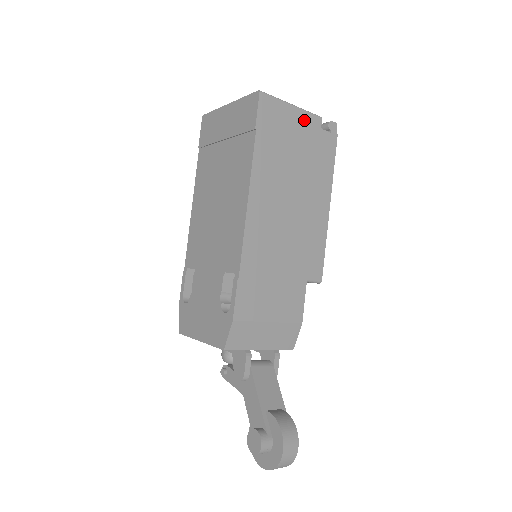
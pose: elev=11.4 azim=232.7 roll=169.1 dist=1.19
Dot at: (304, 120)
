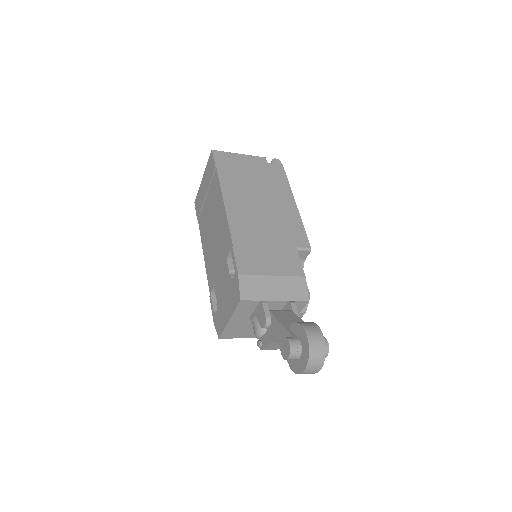
Dot at: (252, 160)
